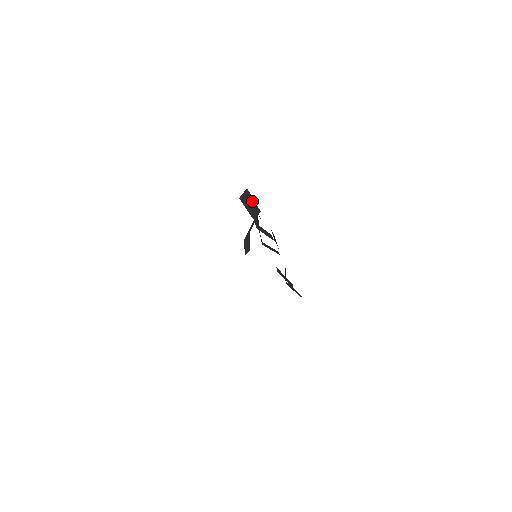
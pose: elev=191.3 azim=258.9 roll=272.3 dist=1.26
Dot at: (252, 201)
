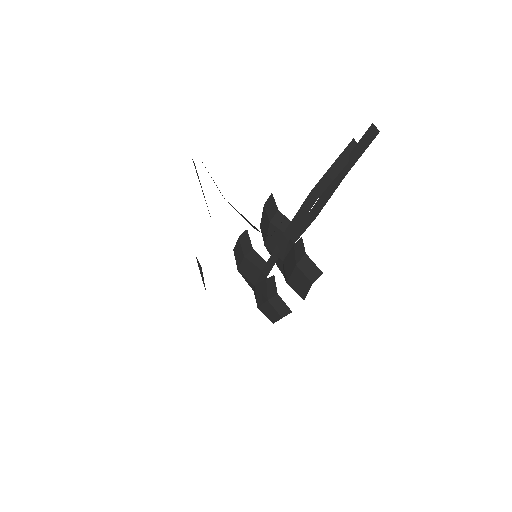
Dot at: (357, 143)
